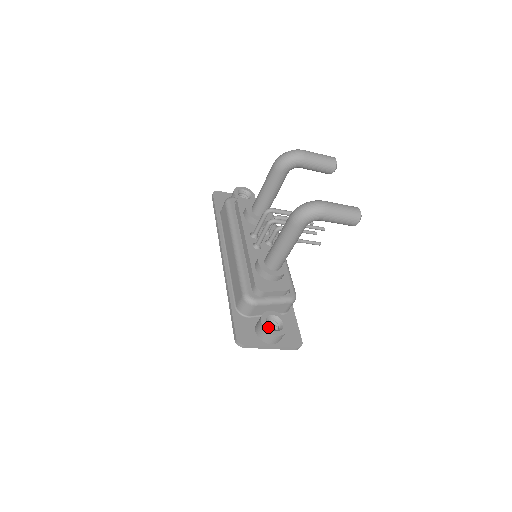
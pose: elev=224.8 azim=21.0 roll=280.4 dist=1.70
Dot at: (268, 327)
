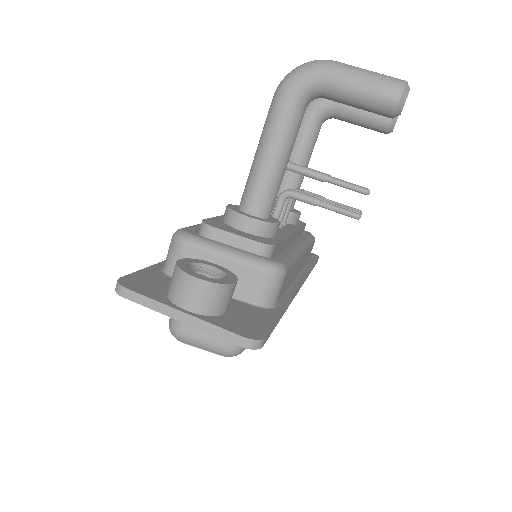
Dot at: (187, 266)
